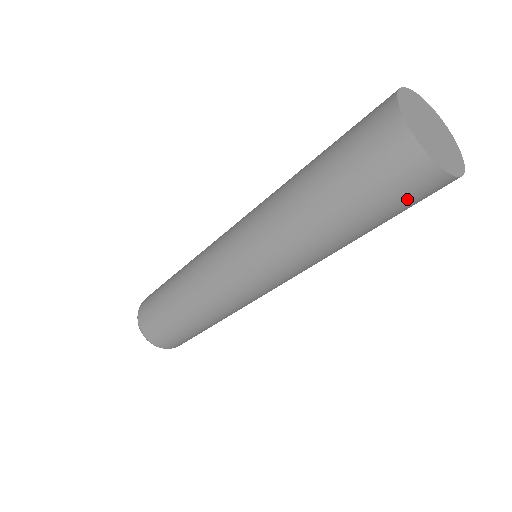
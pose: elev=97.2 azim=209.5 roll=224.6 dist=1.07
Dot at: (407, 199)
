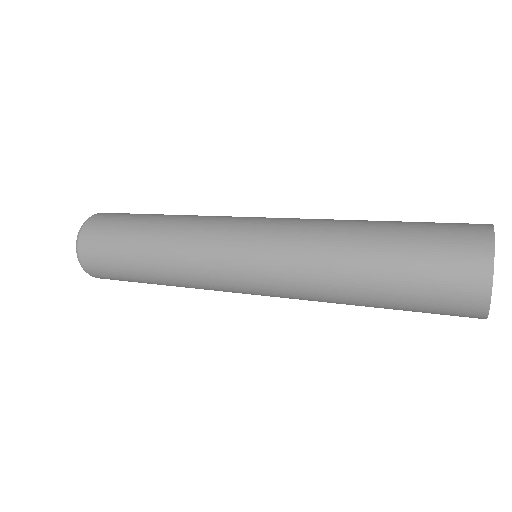
Dot at: occluded
